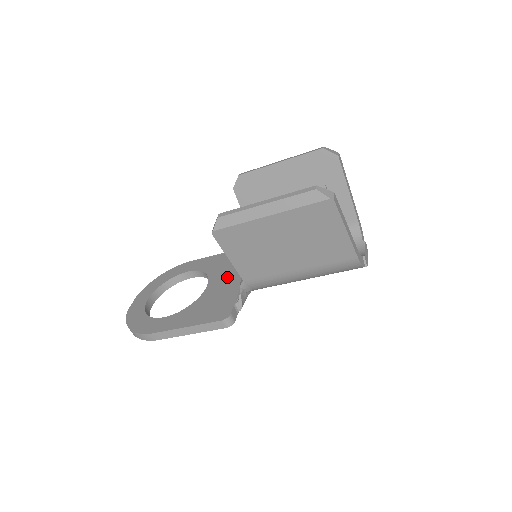
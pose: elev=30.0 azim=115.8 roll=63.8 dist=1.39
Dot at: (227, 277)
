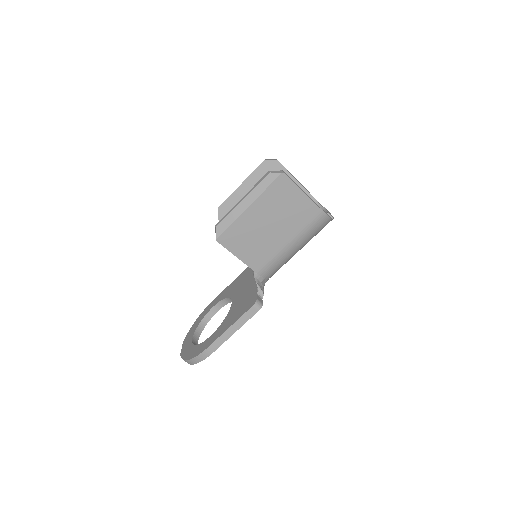
Dot at: (243, 287)
